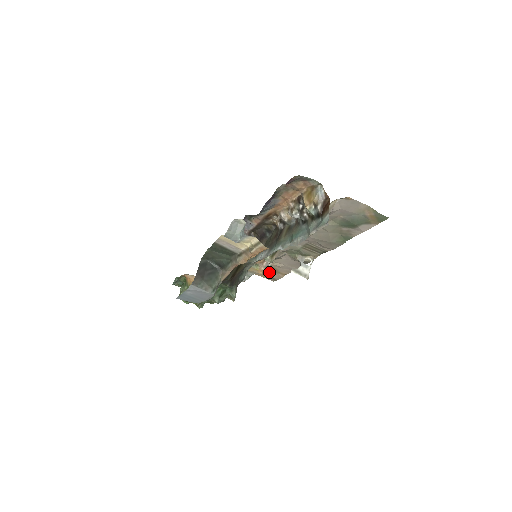
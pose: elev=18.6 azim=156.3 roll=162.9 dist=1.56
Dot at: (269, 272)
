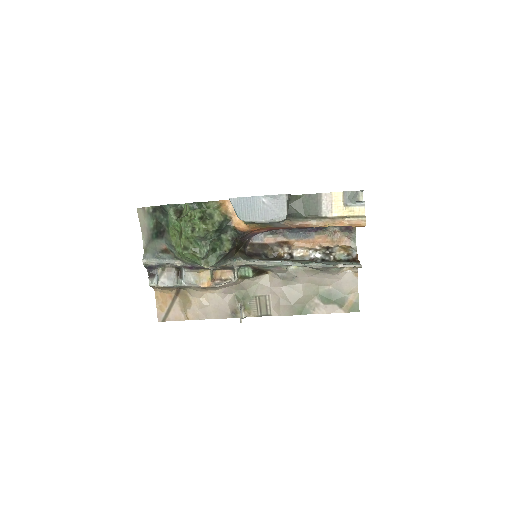
Dot at: (175, 305)
